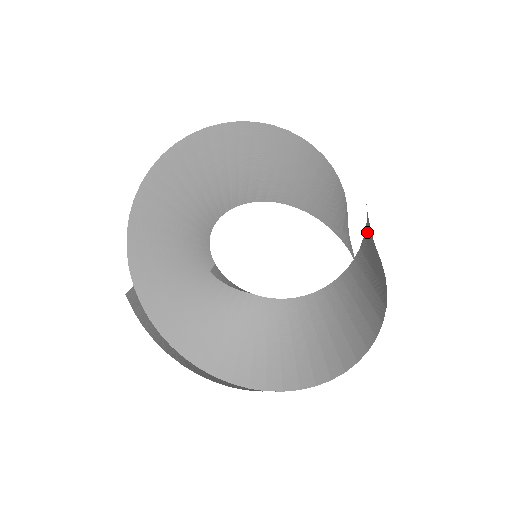
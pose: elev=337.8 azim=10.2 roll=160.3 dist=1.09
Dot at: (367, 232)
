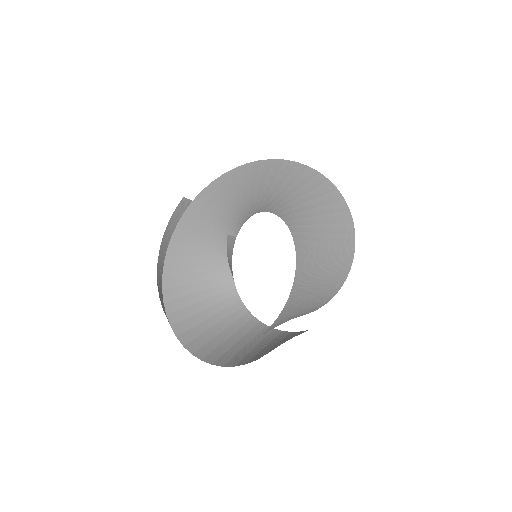
Dot at: occluded
